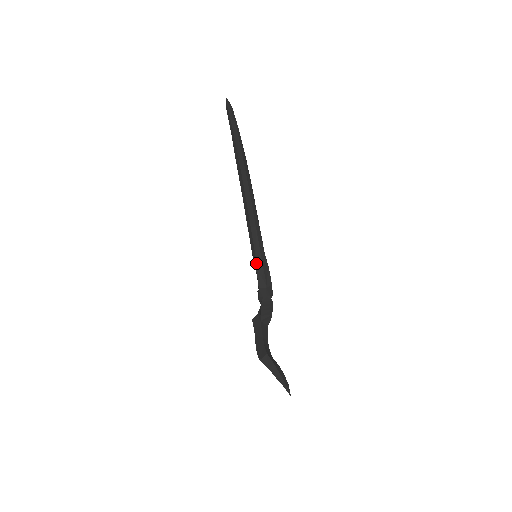
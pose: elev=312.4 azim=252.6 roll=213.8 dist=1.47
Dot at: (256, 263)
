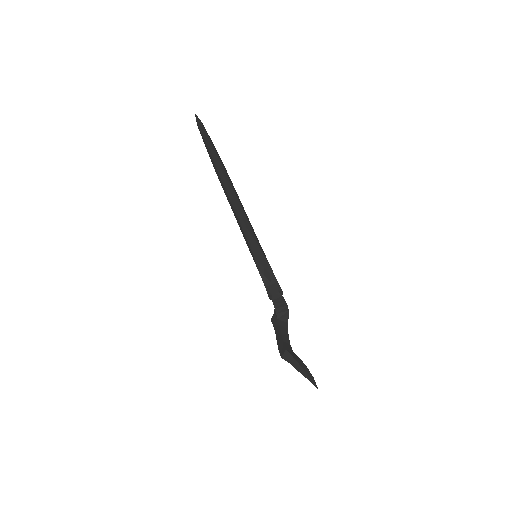
Dot at: (256, 263)
